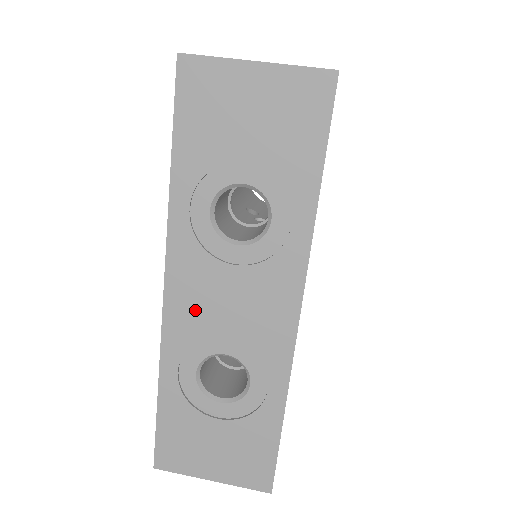
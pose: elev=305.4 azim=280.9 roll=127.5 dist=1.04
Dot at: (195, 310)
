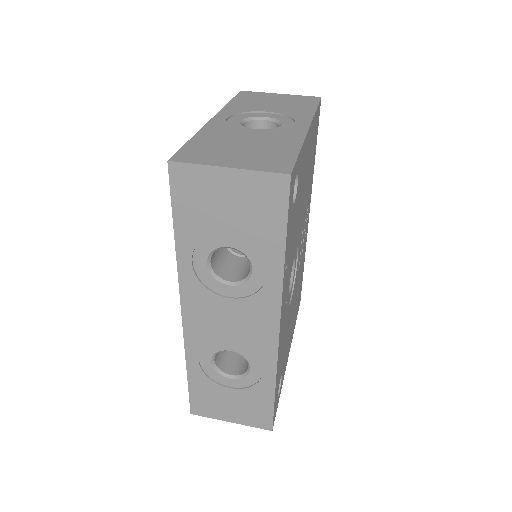
Dot at: (205, 324)
